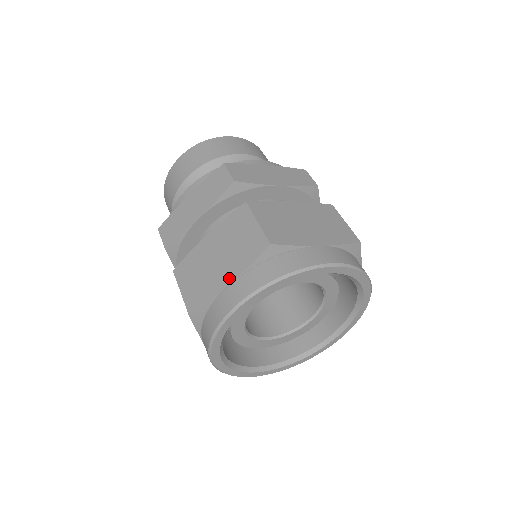
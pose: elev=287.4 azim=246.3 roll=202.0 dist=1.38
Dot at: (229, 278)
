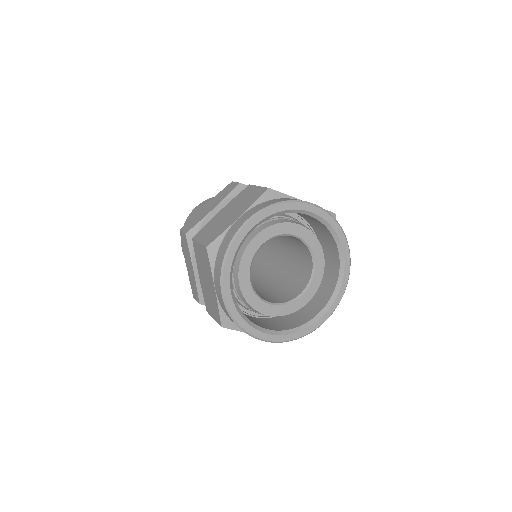
Dot at: (213, 286)
